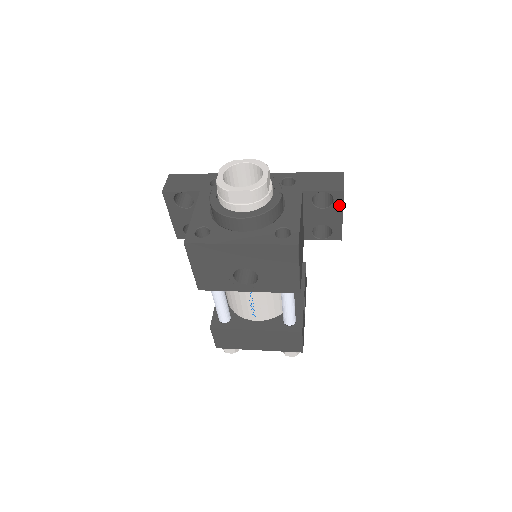
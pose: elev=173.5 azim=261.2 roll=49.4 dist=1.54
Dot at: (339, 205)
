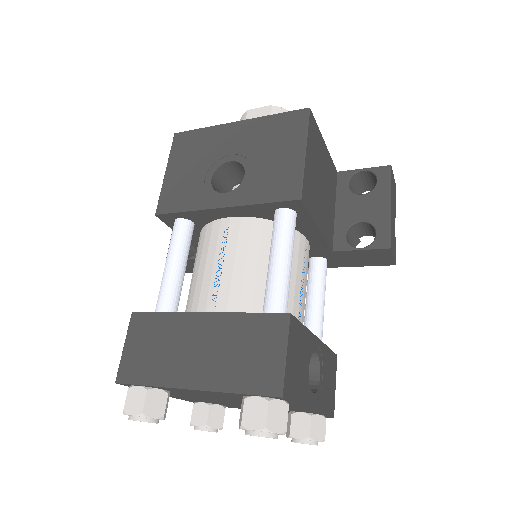
Dot at: (385, 187)
